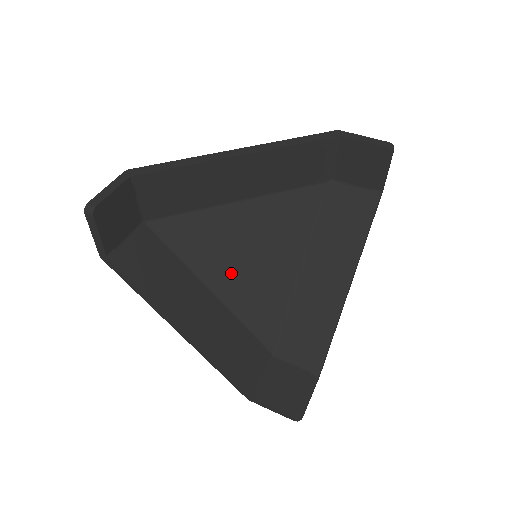
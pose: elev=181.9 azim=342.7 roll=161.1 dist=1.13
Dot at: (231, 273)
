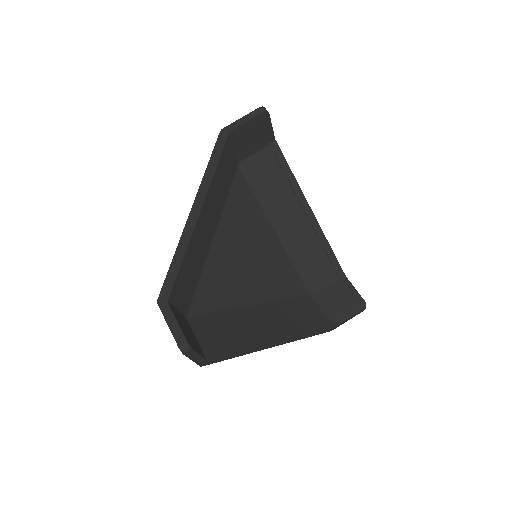
Dot at: (252, 282)
